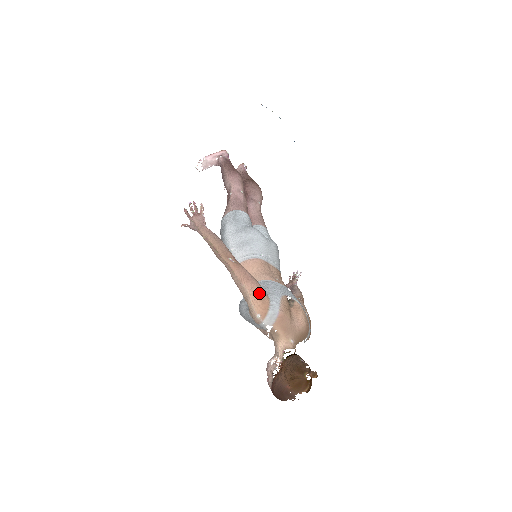
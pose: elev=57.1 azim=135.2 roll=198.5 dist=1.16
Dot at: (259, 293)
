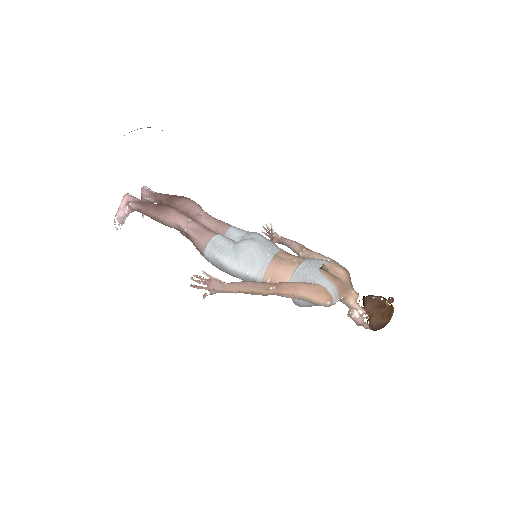
Dot at: (314, 290)
